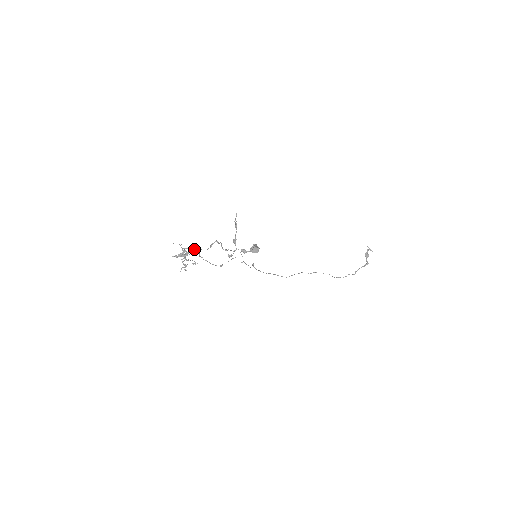
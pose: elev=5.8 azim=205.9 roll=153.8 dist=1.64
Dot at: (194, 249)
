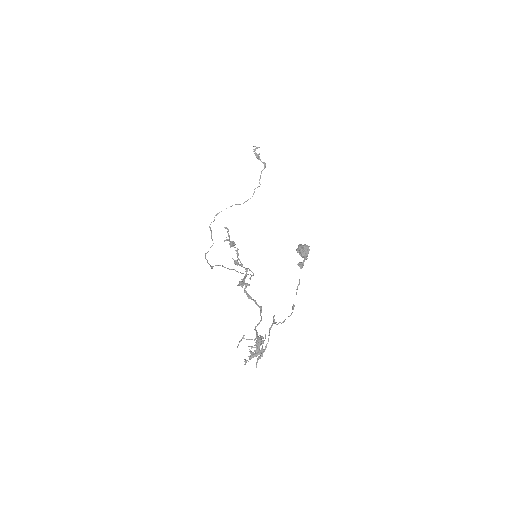
Dot at: (258, 324)
